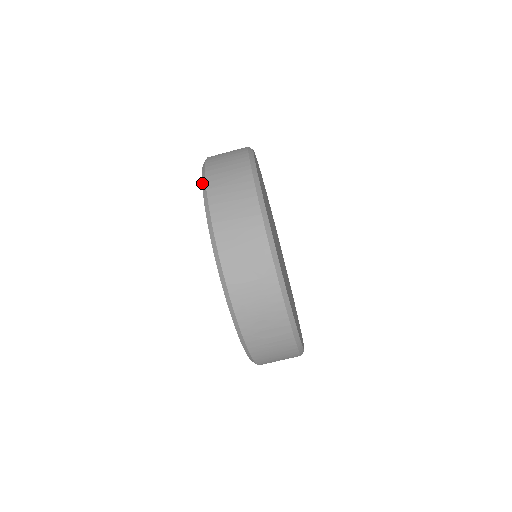
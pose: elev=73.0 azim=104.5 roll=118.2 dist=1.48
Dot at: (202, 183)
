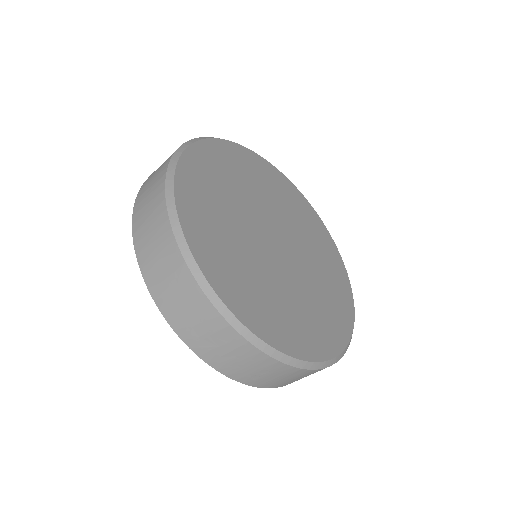
Dot at: occluded
